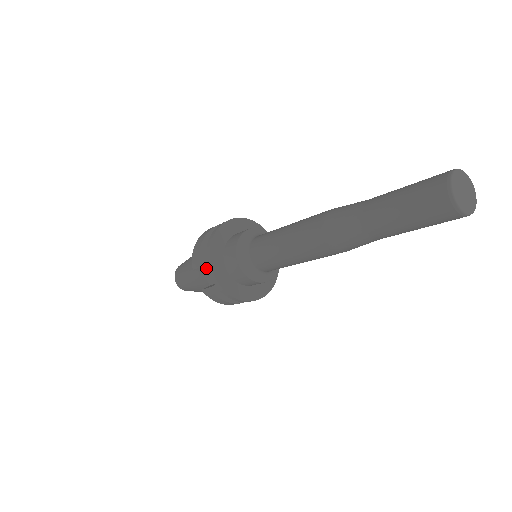
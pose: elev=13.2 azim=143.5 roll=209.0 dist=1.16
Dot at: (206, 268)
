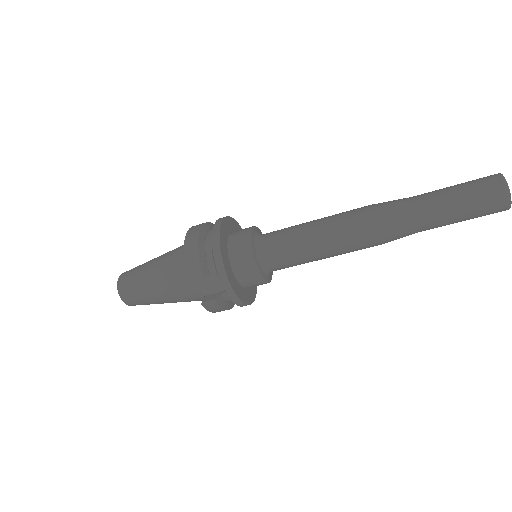
Dot at: occluded
